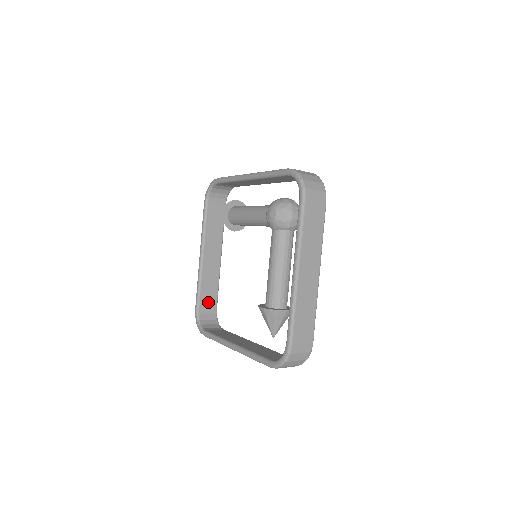
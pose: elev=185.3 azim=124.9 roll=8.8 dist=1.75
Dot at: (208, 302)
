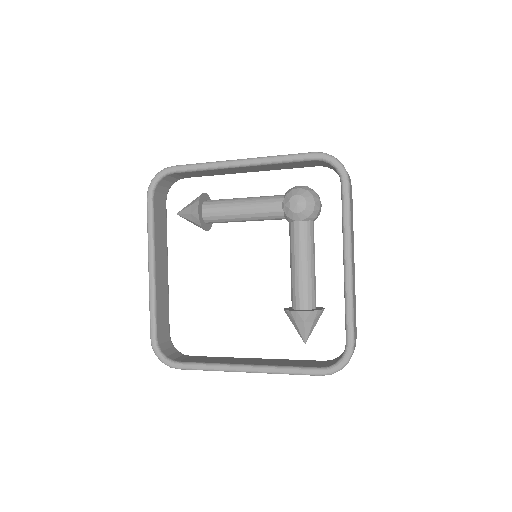
Dot at: (163, 326)
